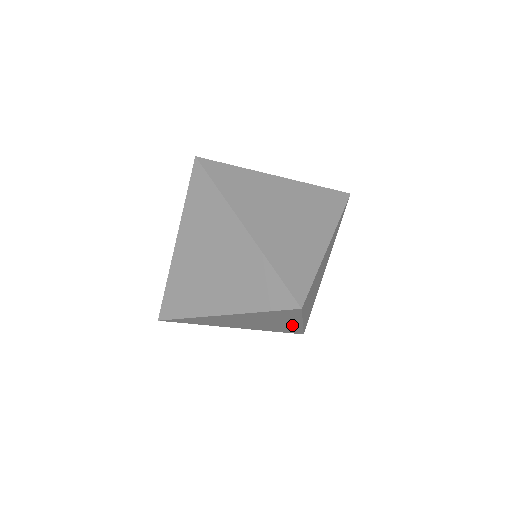
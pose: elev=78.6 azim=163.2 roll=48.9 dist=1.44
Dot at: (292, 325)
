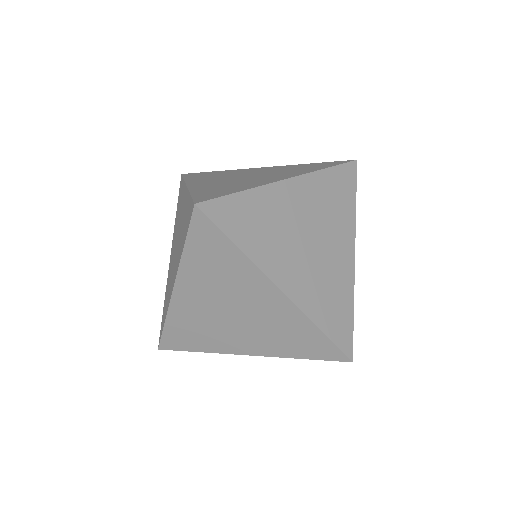
Dot at: occluded
